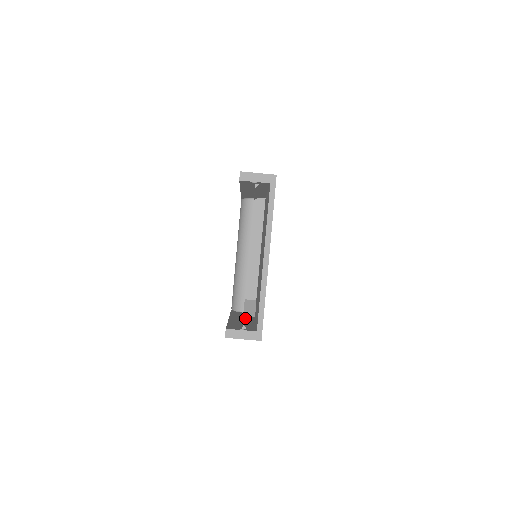
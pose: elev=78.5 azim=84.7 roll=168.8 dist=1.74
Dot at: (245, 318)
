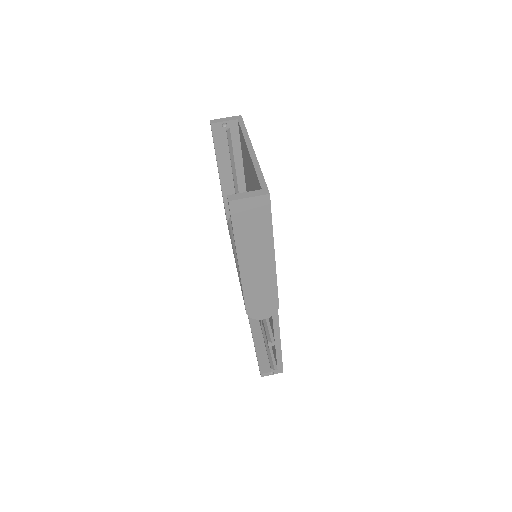
Dot at: occluded
